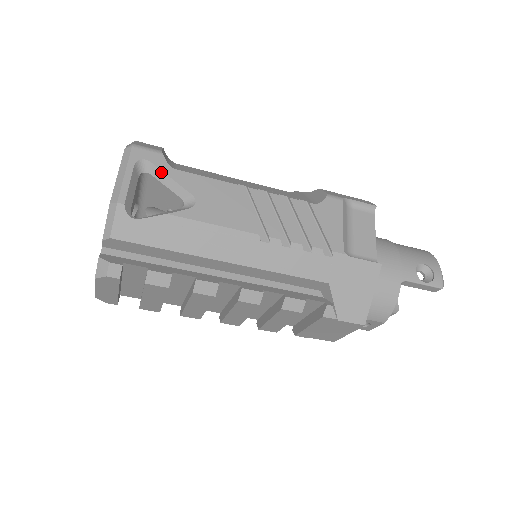
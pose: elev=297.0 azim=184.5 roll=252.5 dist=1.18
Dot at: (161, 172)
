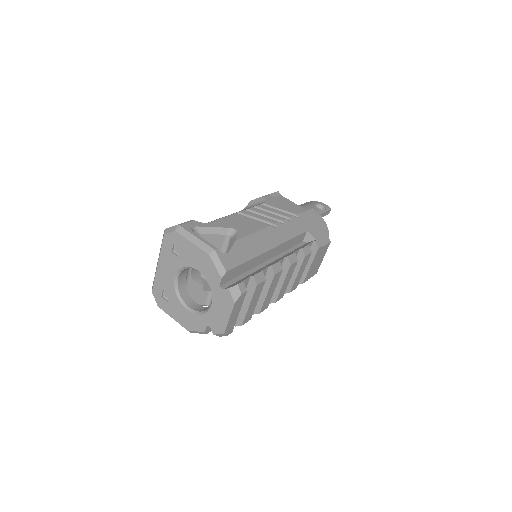
Dot at: (205, 228)
